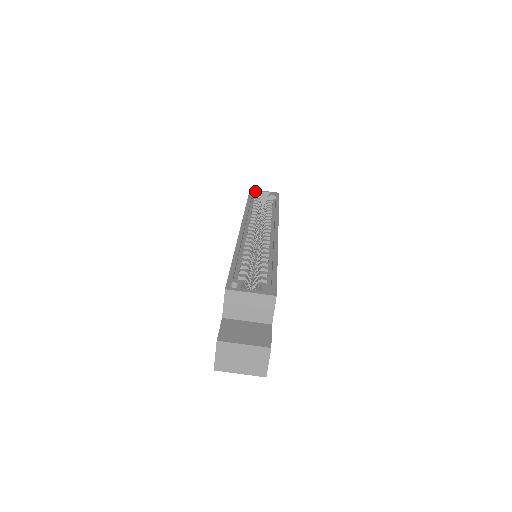
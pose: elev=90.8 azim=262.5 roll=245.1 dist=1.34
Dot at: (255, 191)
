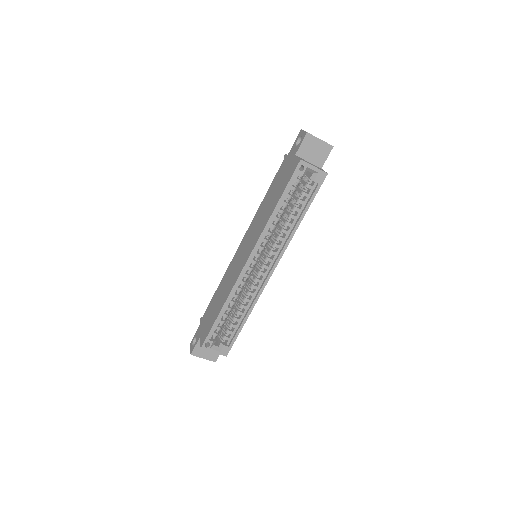
Dot at: (303, 166)
